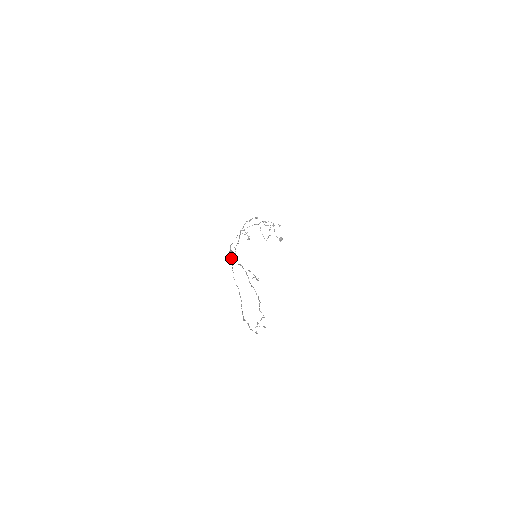
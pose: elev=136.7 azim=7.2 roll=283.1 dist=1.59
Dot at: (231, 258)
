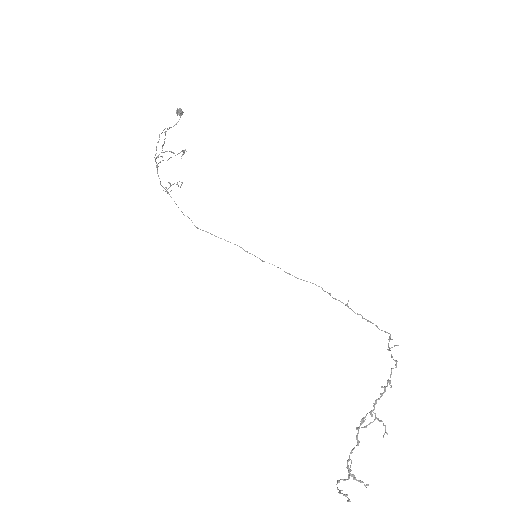
Dot at: occluded
